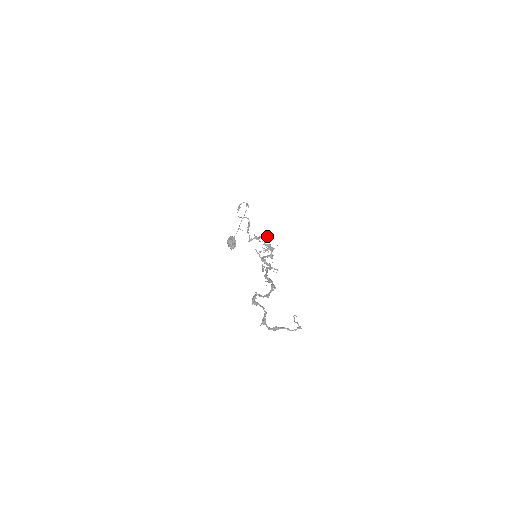
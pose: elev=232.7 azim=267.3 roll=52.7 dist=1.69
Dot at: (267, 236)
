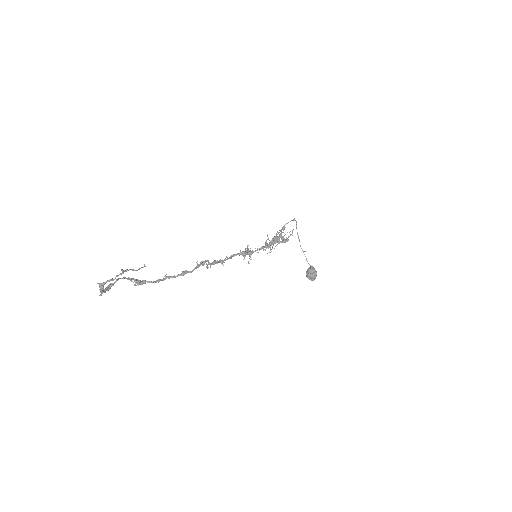
Dot at: (292, 233)
